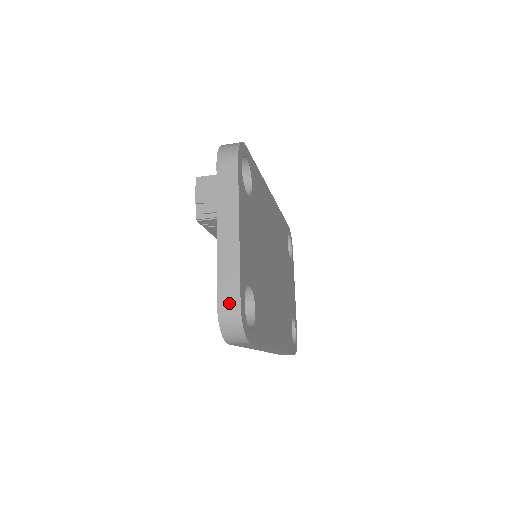
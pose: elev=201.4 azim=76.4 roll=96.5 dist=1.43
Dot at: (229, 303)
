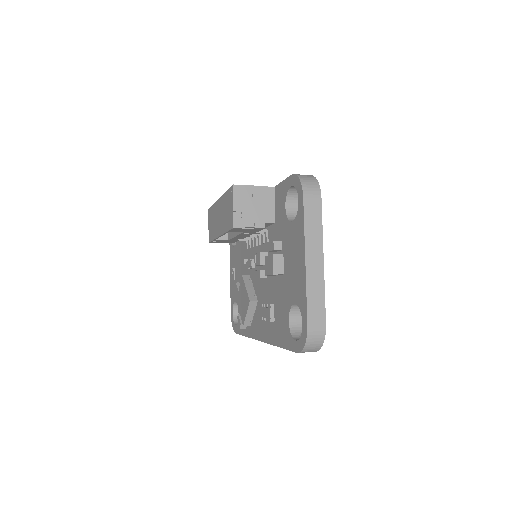
Dot at: (317, 324)
